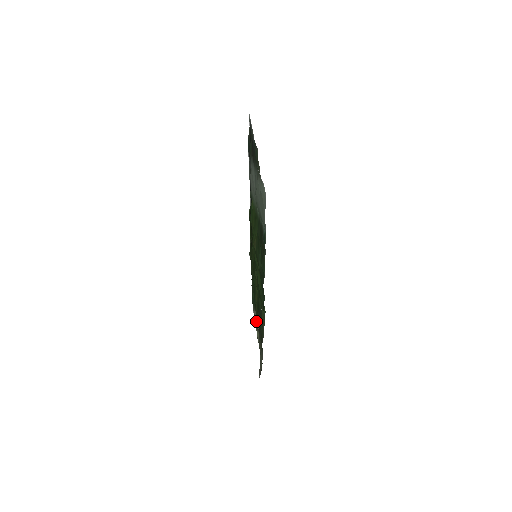
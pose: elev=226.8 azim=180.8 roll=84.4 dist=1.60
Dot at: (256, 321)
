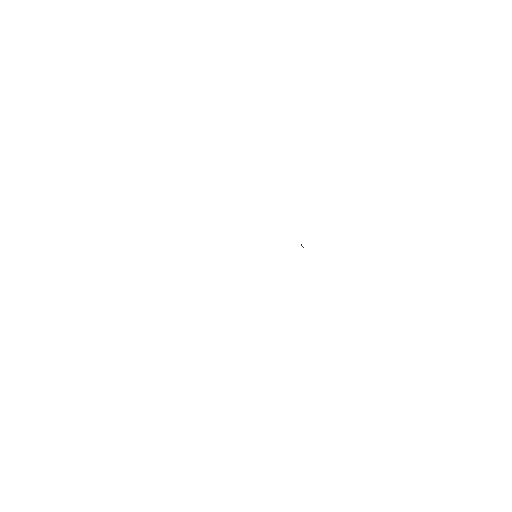
Dot at: occluded
